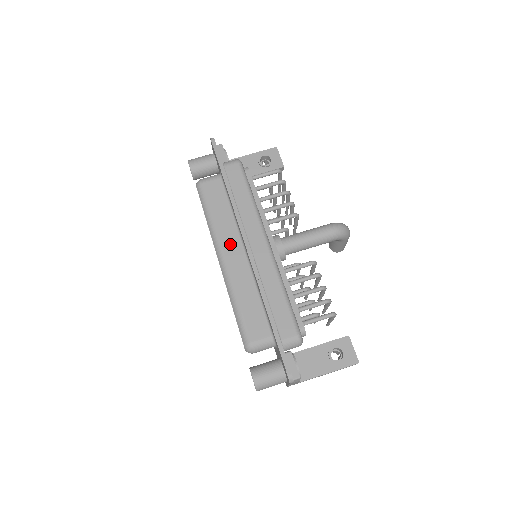
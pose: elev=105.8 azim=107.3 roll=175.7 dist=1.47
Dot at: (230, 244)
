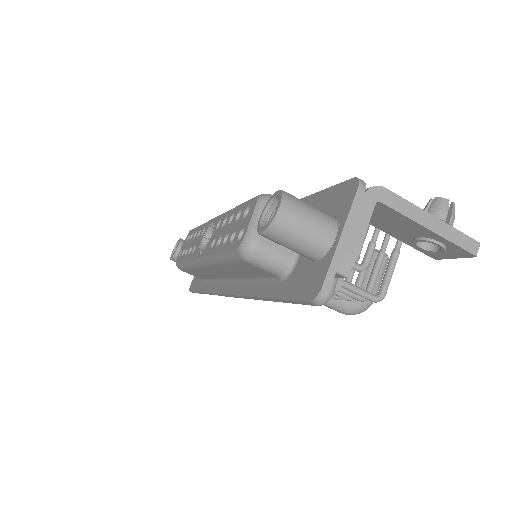
Dot at: (221, 272)
